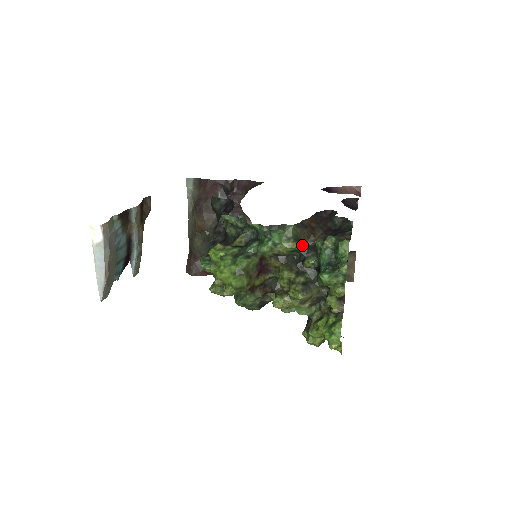
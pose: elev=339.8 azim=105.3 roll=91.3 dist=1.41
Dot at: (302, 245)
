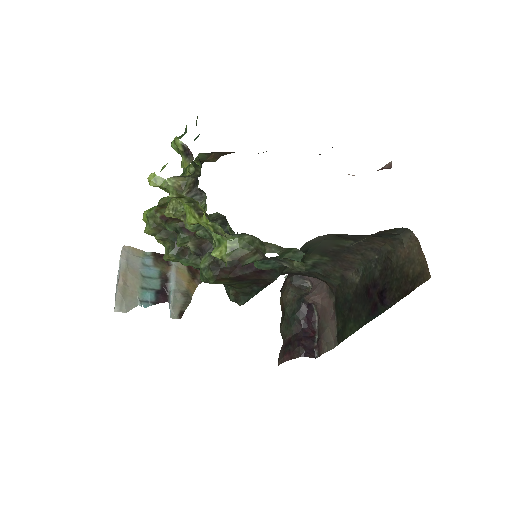
Dot at: occluded
